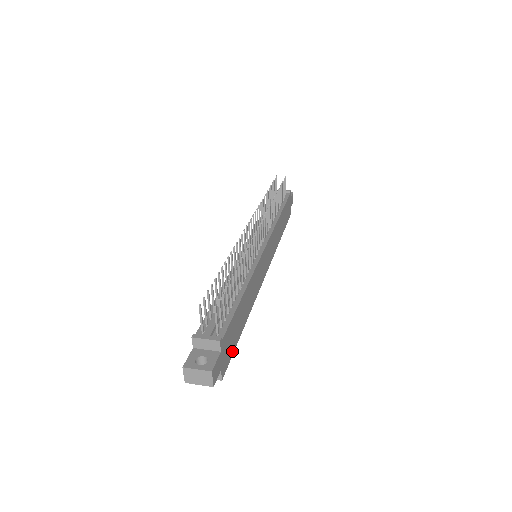
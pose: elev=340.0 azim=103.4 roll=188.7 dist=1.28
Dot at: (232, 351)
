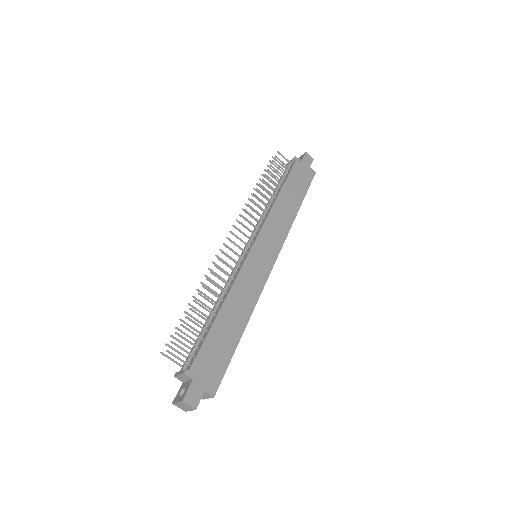
Dot at: (224, 366)
